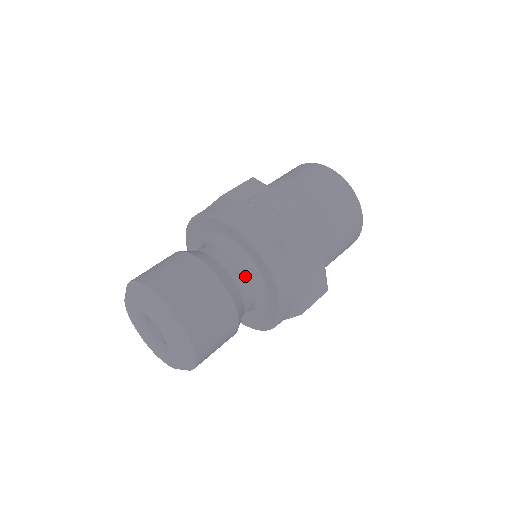
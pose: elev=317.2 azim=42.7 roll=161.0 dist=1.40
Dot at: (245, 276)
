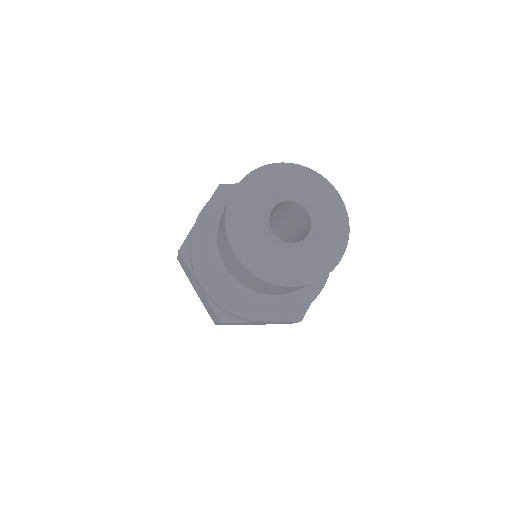
Dot at: occluded
